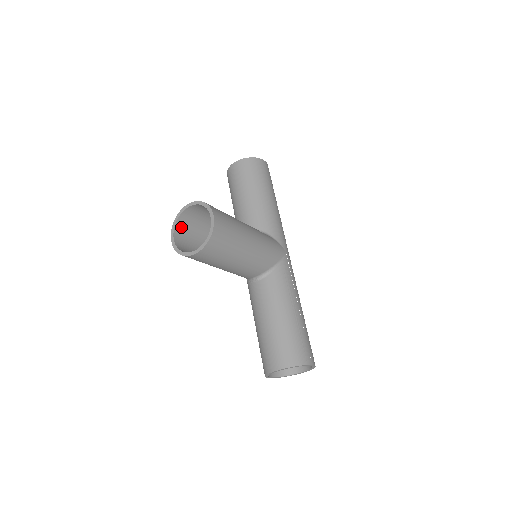
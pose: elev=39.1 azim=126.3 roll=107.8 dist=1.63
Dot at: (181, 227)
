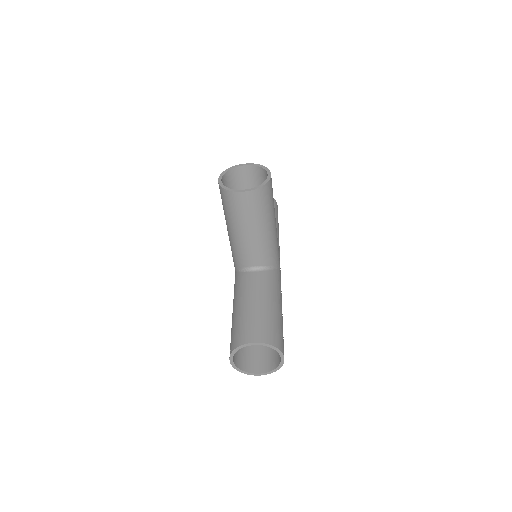
Dot at: (227, 179)
